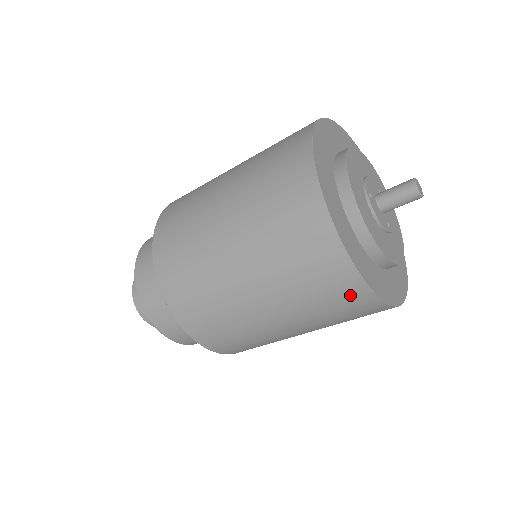
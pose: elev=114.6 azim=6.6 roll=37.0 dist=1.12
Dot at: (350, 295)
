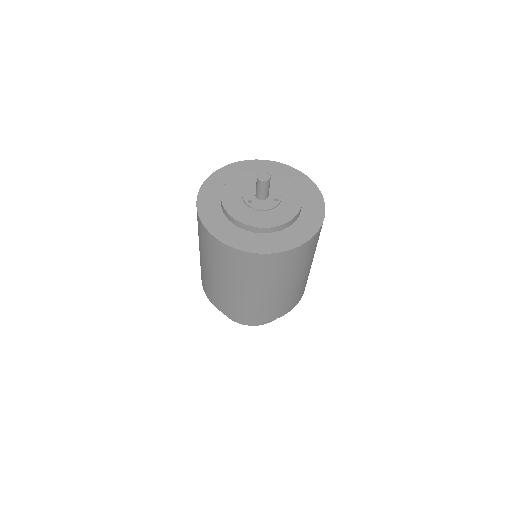
Dot at: (281, 260)
